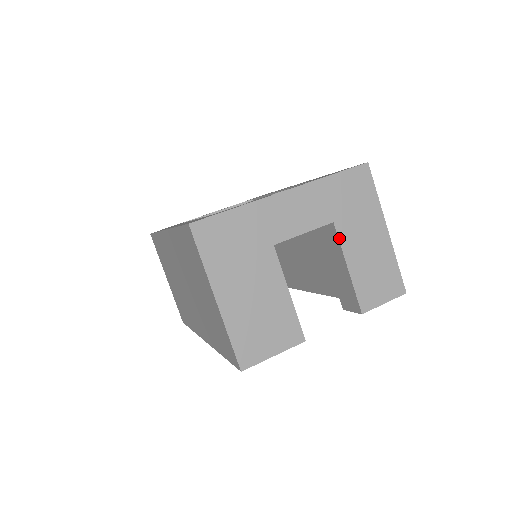
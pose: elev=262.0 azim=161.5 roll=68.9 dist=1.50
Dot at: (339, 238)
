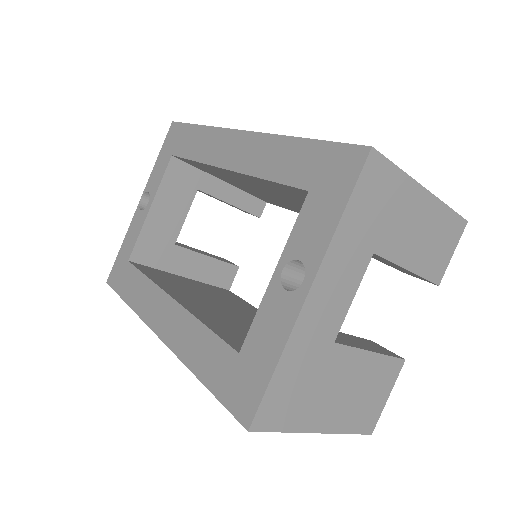
Dot at: (387, 259)
